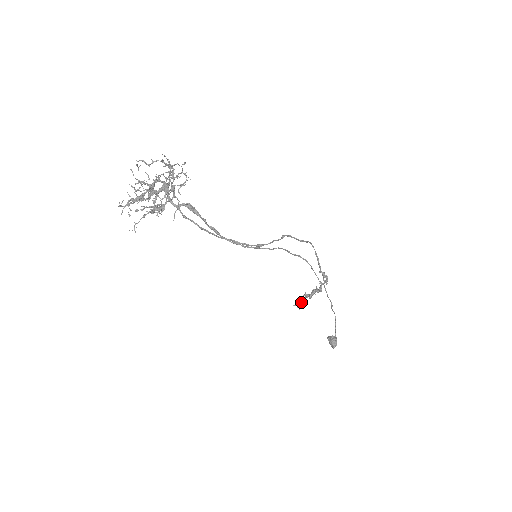
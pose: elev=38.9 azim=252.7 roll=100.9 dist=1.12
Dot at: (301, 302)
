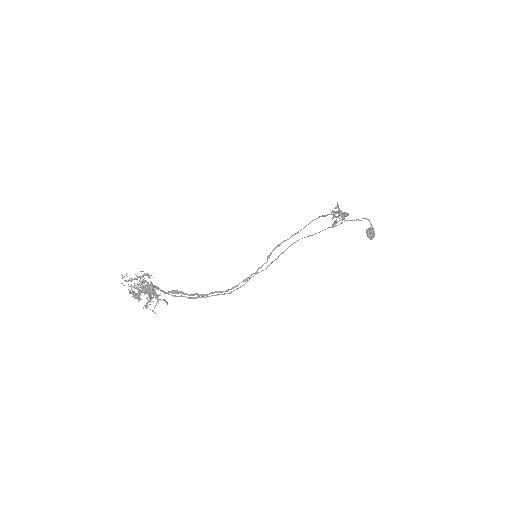
Dot at: (334, 212)
